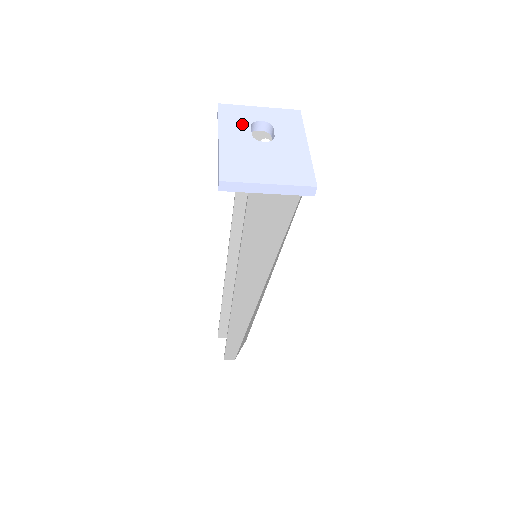
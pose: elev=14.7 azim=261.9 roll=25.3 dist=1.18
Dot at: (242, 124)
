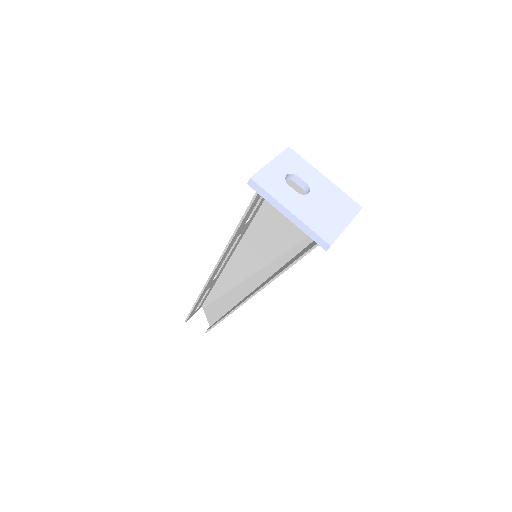
Dot at: (283, 187)
